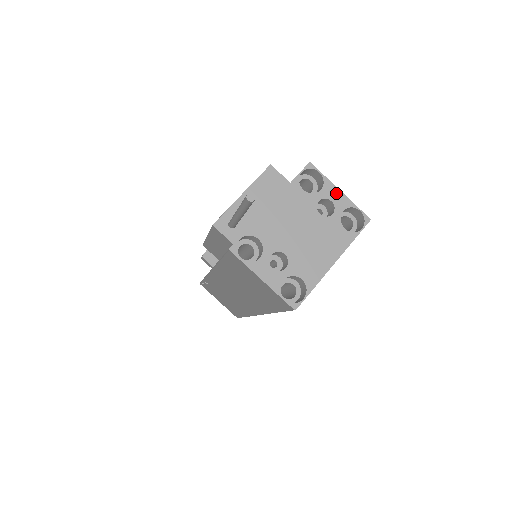
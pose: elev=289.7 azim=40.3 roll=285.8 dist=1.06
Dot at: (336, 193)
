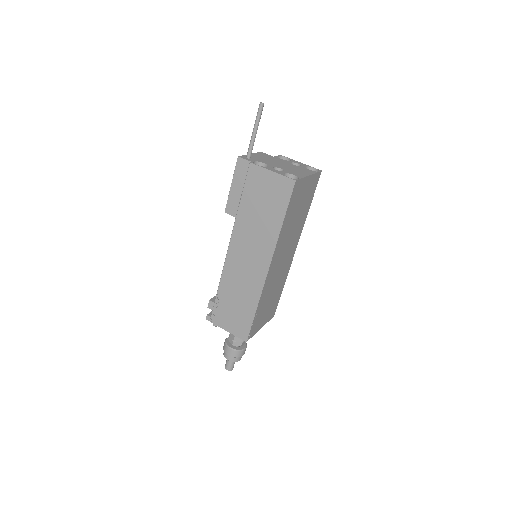
Dot at: (299, 163)
